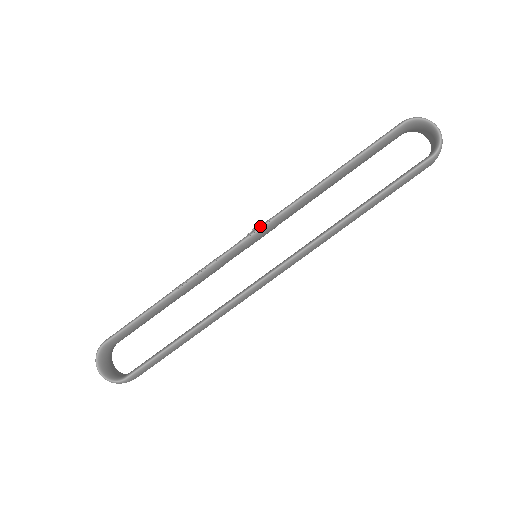
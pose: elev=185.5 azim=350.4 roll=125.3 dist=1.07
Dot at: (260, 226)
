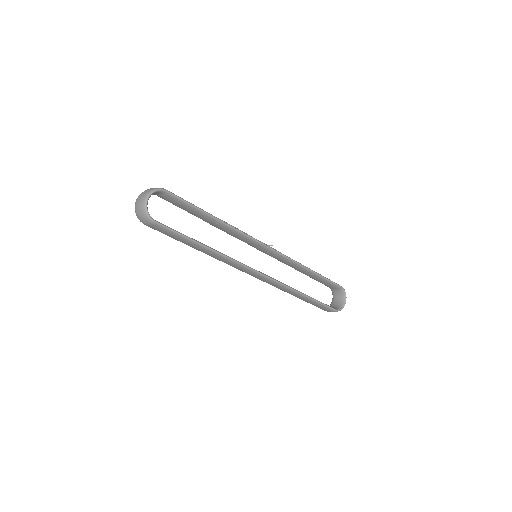
Dot at: occluded
